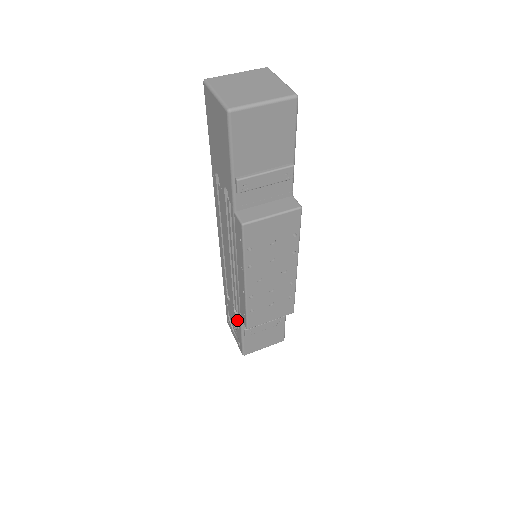
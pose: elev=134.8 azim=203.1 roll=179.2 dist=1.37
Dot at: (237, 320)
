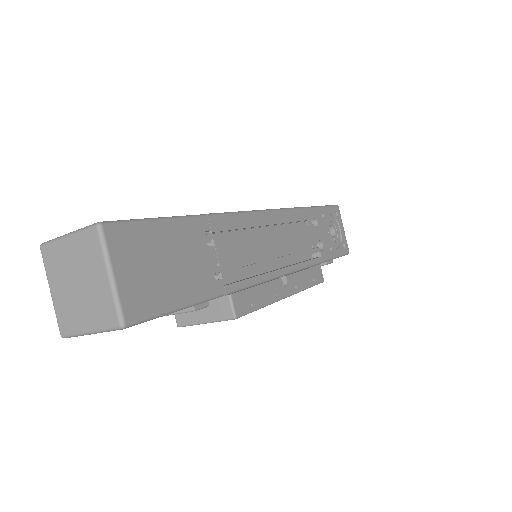
Dot at: occluded
